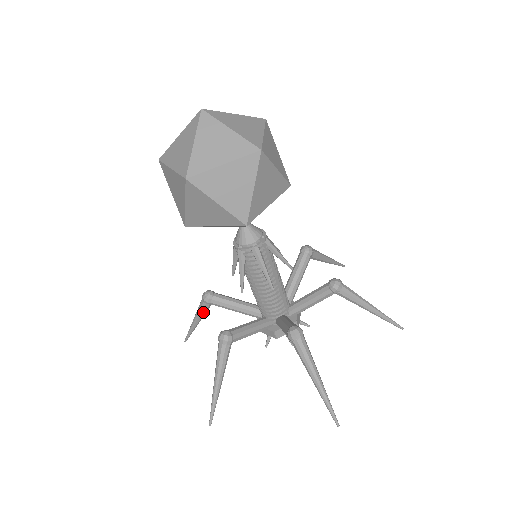
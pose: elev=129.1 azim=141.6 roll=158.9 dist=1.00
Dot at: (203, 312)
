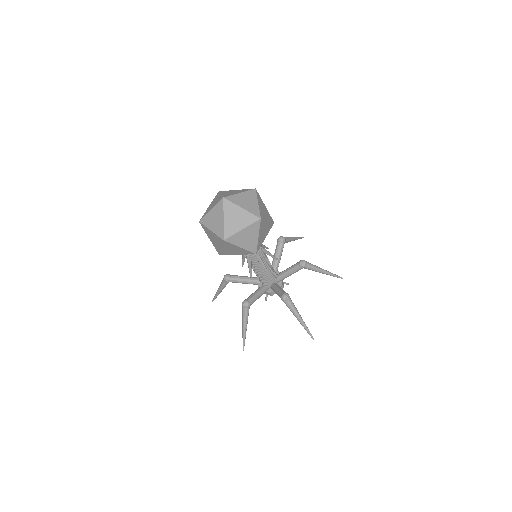
Dot at: (225, 286)
